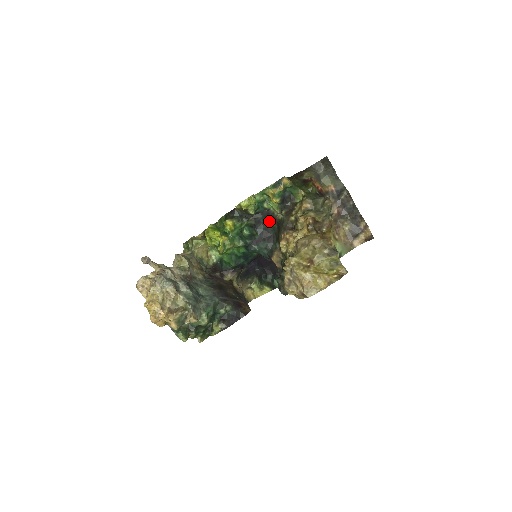
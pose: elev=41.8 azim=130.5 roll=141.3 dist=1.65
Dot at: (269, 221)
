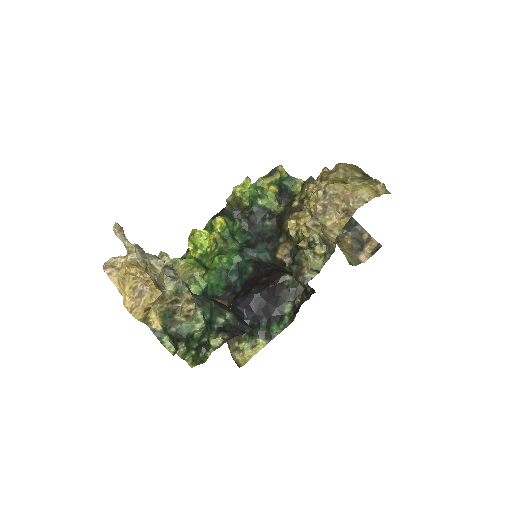
Dot at: (266, 220)
